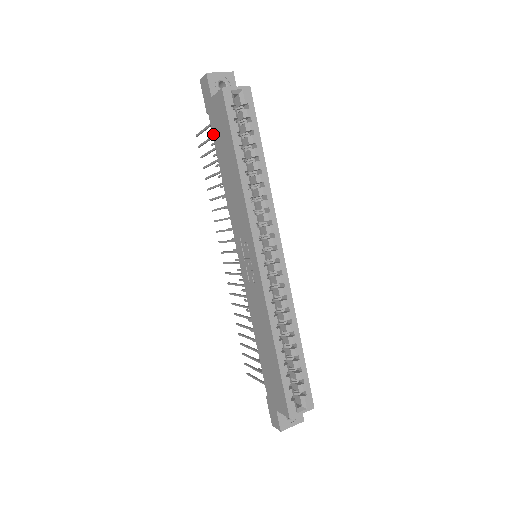
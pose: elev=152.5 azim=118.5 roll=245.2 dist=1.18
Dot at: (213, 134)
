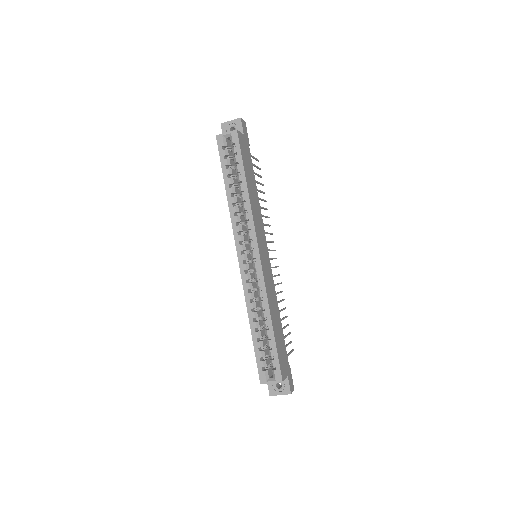
Dot at: occluded
